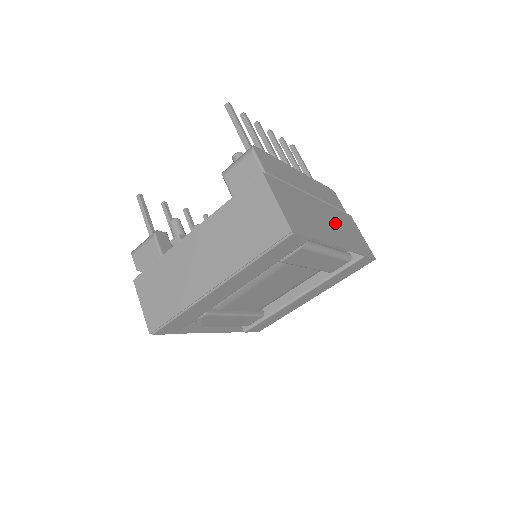
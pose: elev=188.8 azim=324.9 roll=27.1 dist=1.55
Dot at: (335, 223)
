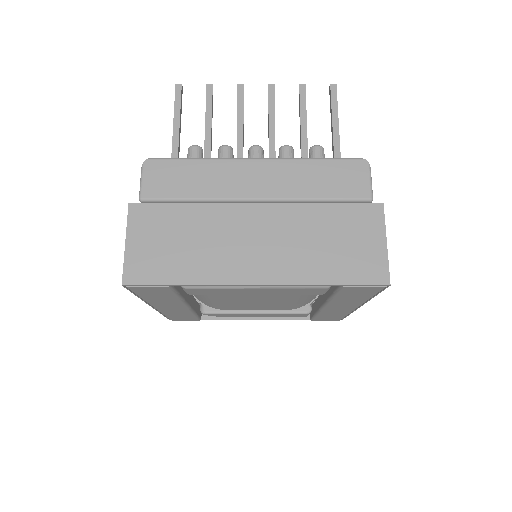
Dot at: (286, 239)
